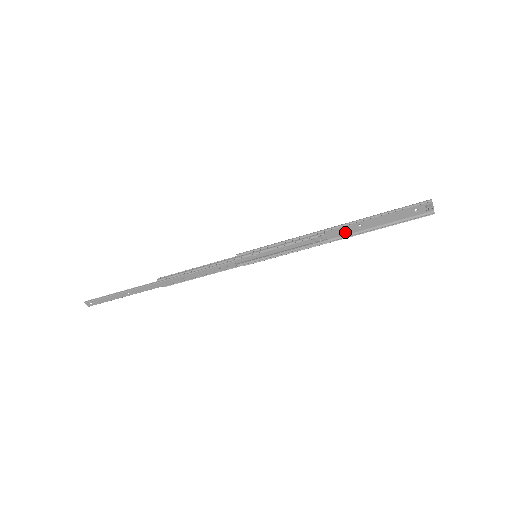
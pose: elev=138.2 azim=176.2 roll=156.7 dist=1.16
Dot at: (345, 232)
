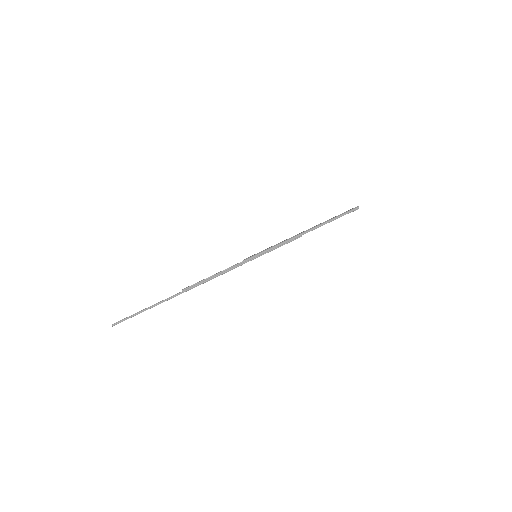
Dot at: occluded
